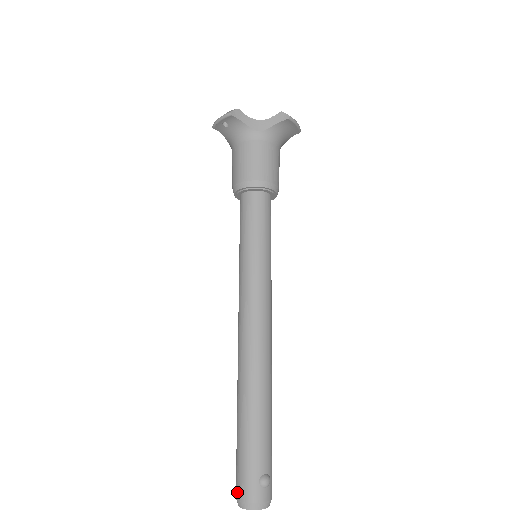
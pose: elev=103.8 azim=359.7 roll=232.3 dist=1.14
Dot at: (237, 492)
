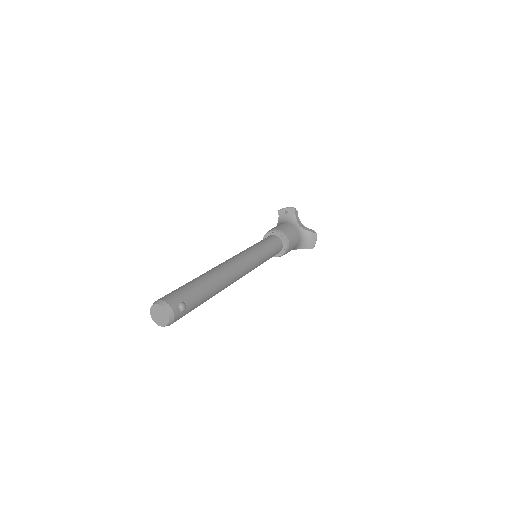
Dot at: (160, 298)
